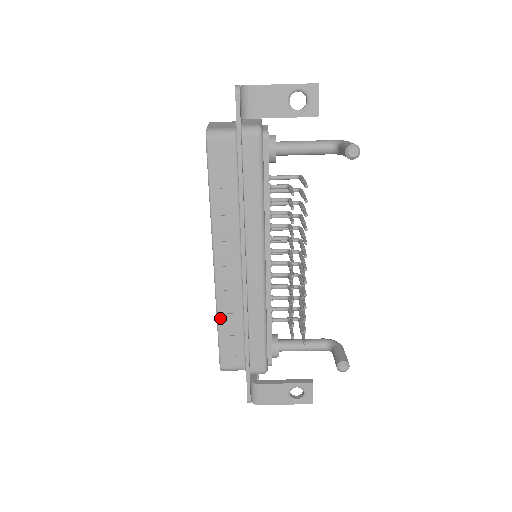
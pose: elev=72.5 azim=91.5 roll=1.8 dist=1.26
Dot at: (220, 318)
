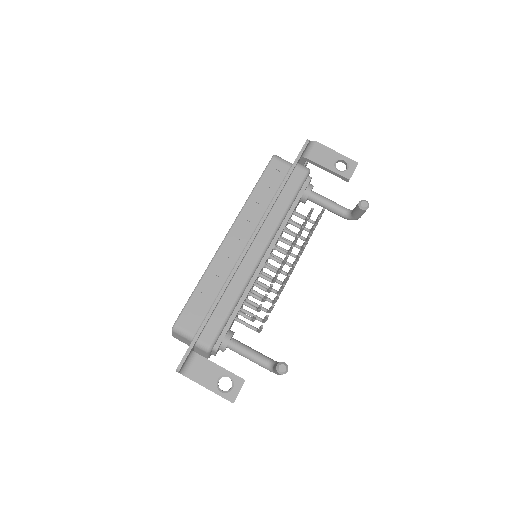
Dot at: (203, 280)
